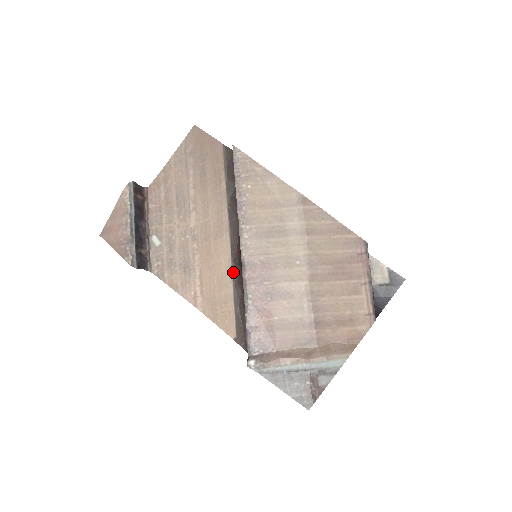
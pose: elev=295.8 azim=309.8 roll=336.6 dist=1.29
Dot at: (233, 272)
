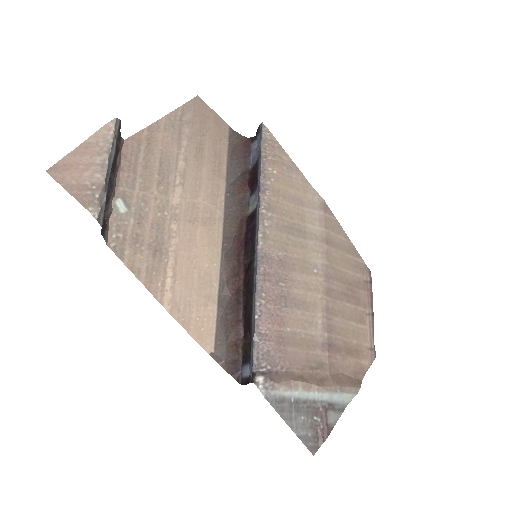
Dot at: (222, 269)
